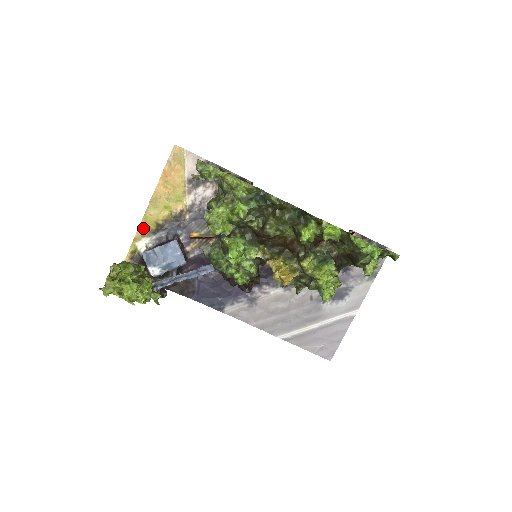
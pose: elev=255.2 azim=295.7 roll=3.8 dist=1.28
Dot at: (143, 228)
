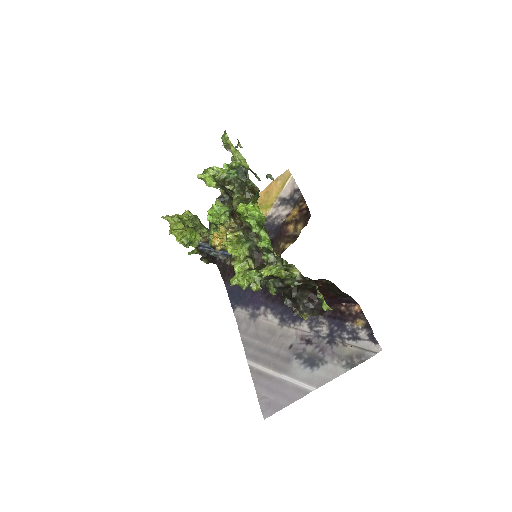
Dot at: occluded
